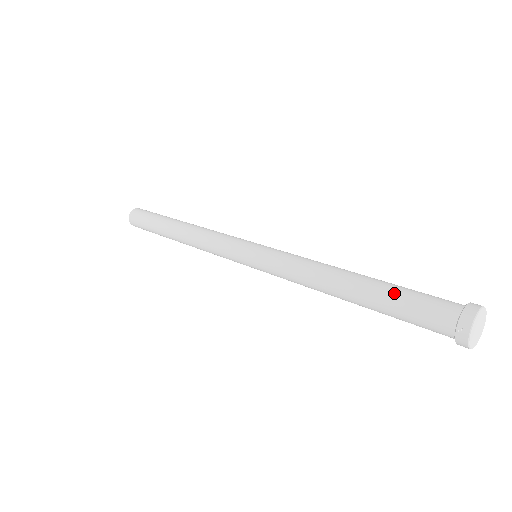
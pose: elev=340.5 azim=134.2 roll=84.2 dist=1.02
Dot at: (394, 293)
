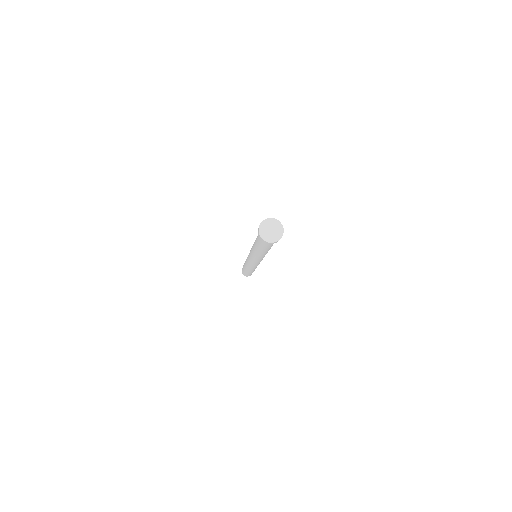
Dot at: occluded
